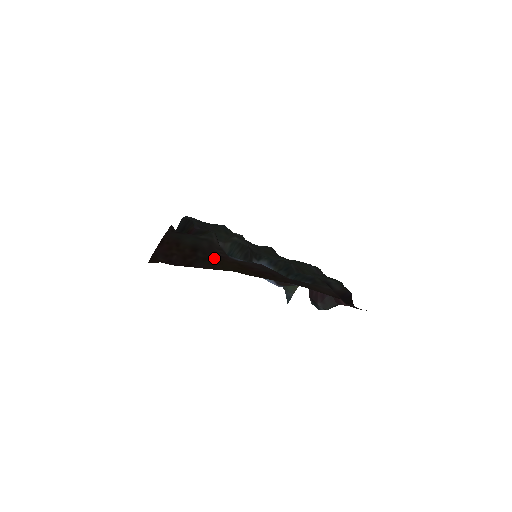
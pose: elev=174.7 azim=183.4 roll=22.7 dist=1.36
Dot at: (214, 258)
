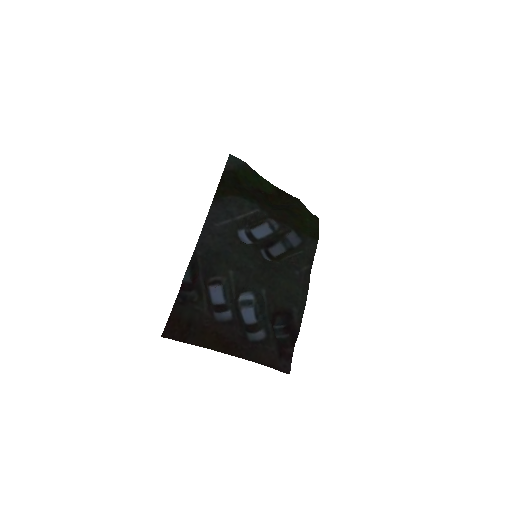
Dot at: (200, 333)
